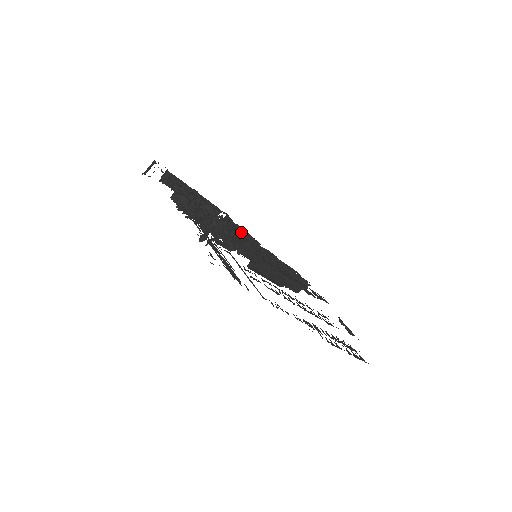
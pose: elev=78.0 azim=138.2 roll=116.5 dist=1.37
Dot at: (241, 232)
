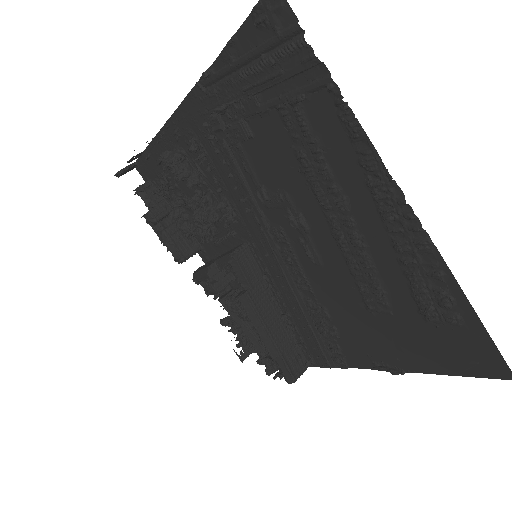
Dot at: (232, 245)
